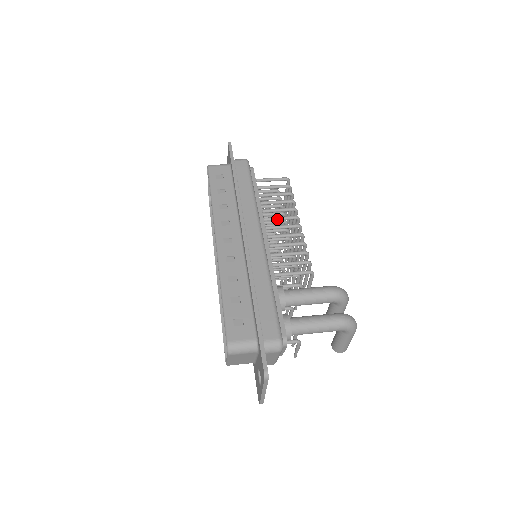
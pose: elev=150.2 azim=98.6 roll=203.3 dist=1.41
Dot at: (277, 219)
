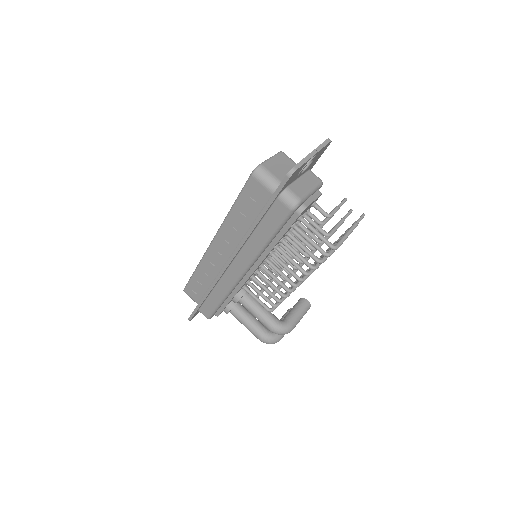
Dot at: (282, 265)
